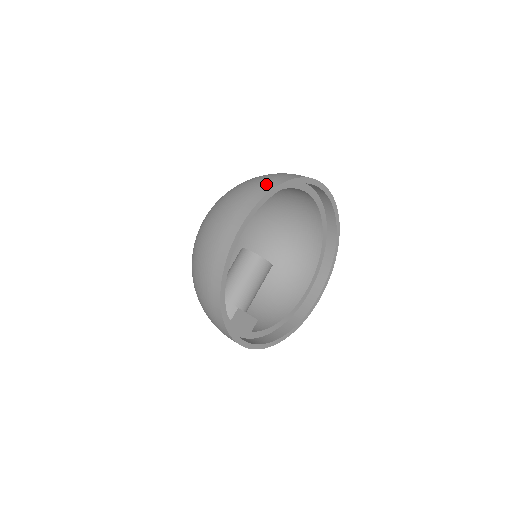
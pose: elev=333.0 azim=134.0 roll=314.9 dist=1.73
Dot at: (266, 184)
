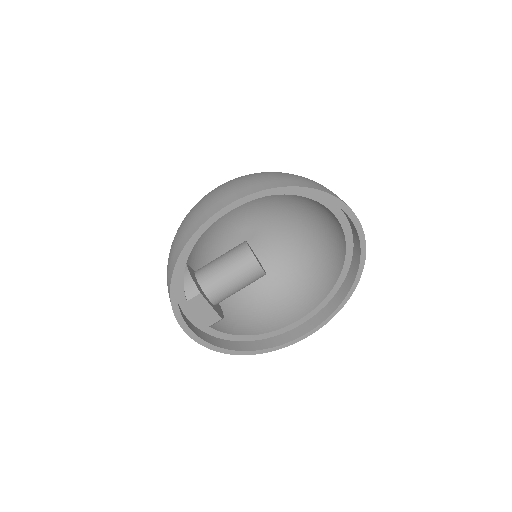
Dot at: (282, 180)
